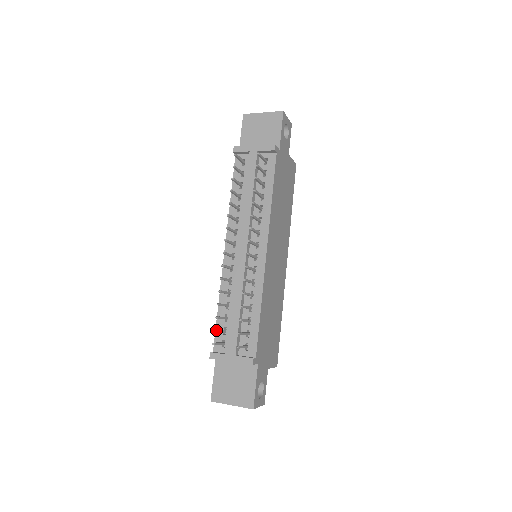
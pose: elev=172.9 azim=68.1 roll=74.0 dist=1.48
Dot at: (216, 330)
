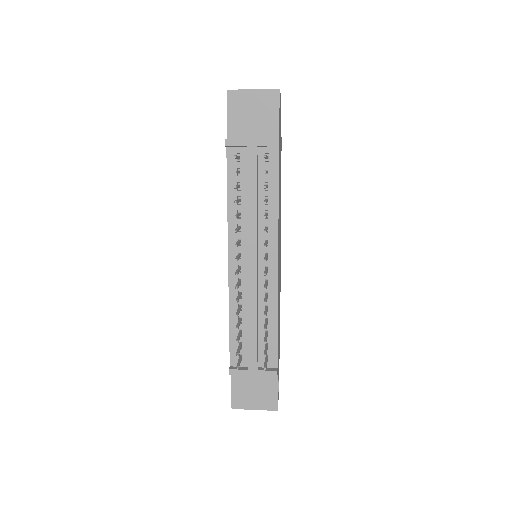
Dot at: (238, 354)
